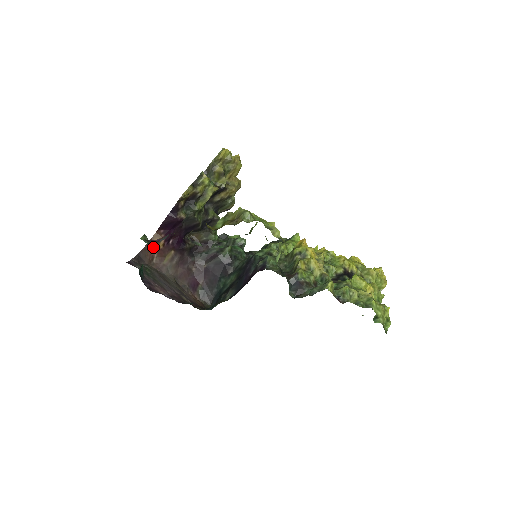
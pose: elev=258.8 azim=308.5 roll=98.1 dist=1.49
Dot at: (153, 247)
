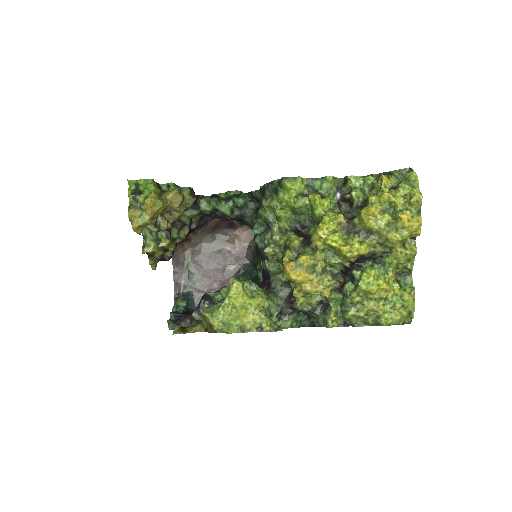
Dot at: occluded
